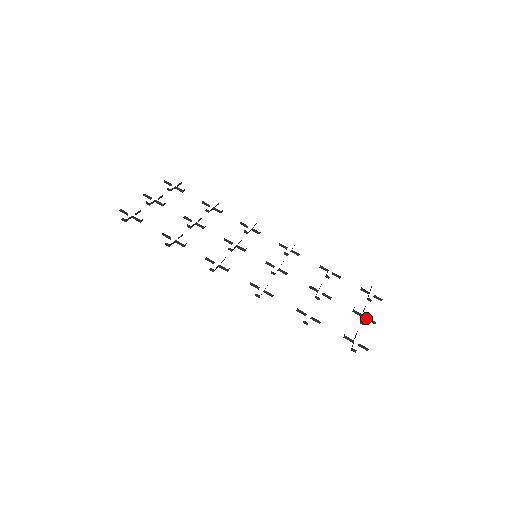
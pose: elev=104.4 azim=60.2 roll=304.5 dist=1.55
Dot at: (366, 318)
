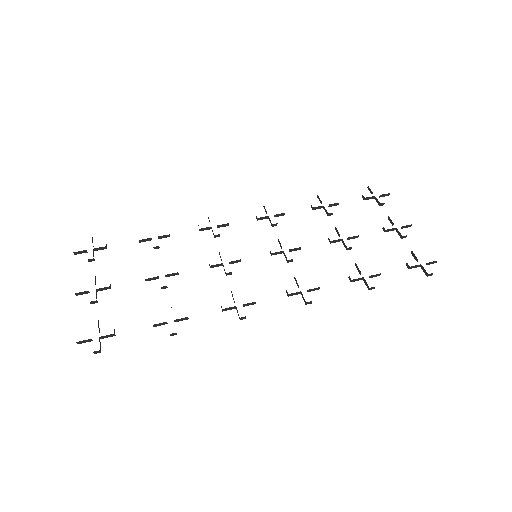
Dot at: occluded
